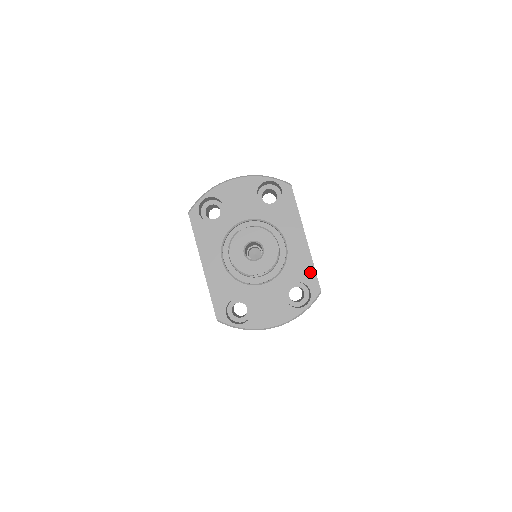
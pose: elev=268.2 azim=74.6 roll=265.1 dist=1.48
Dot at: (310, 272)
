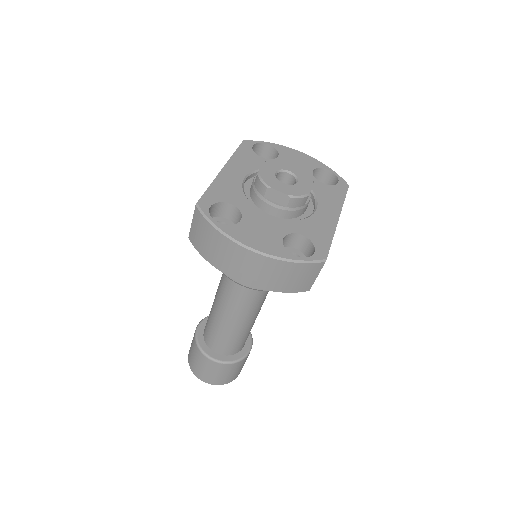
Dot at: (325, 240)
